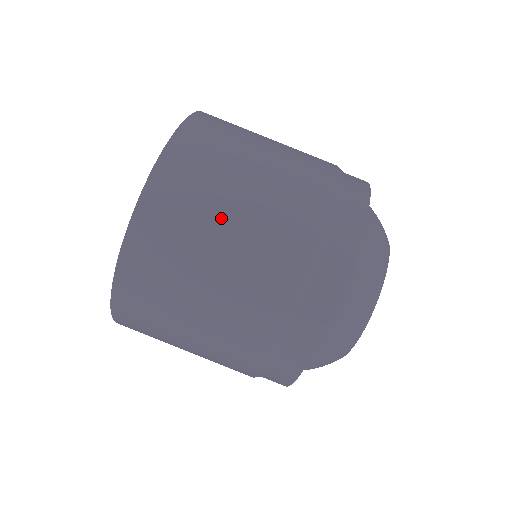
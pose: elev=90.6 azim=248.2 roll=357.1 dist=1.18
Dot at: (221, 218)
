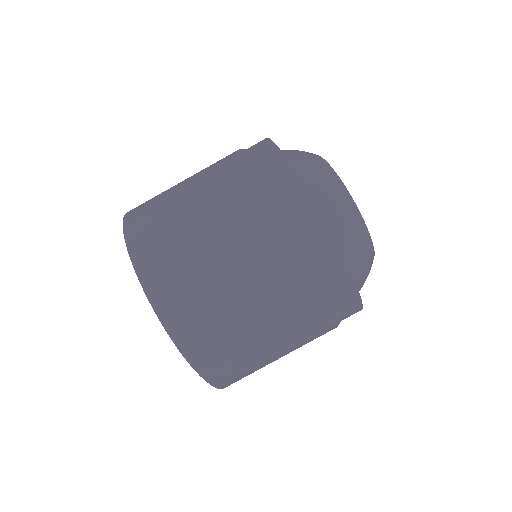
Dot at: (266, 354)
